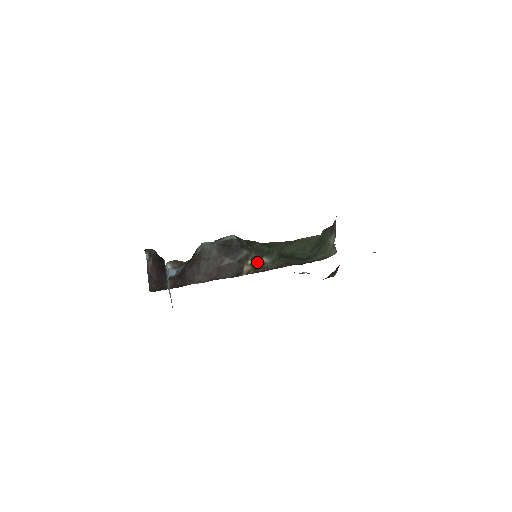
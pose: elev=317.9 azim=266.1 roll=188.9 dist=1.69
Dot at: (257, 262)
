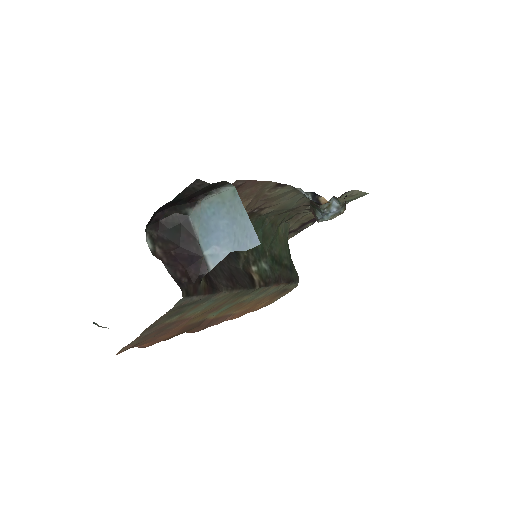
Dot at: (259, 268)
